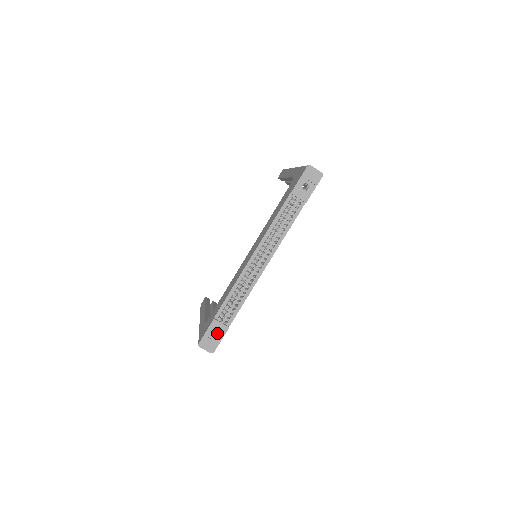
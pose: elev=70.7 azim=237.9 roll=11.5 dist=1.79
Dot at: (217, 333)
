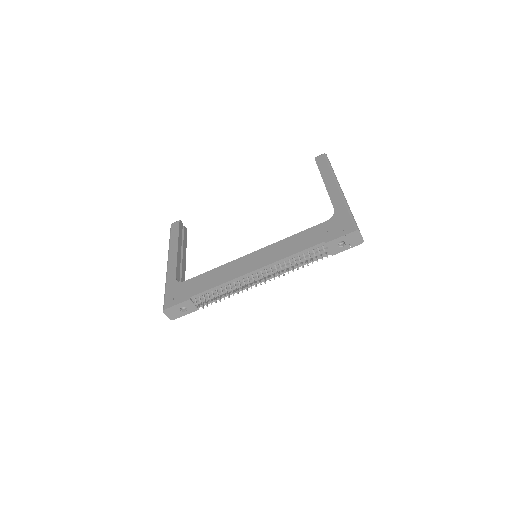
Dot at: (185, 307)
